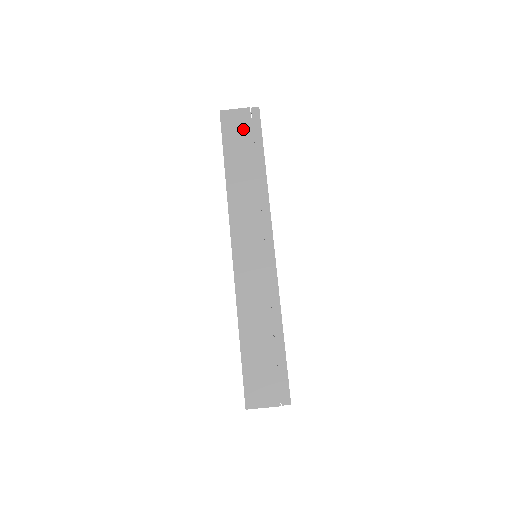
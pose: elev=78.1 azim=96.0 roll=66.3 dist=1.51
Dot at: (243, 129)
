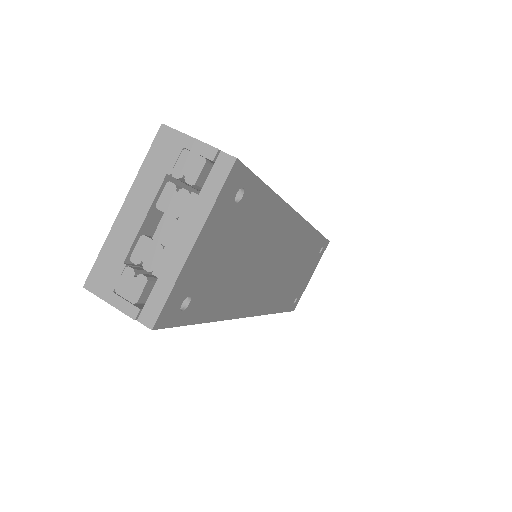
Dot at: occluded
